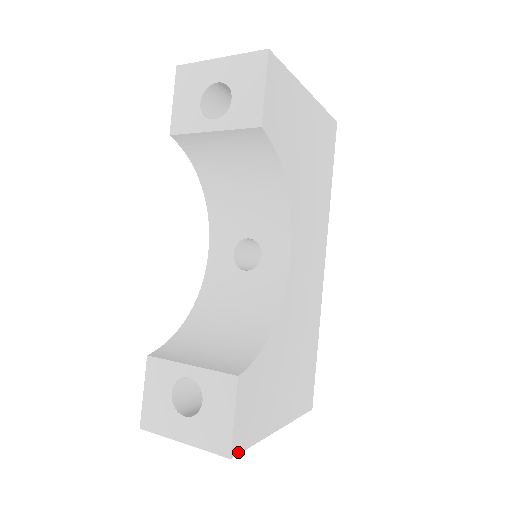
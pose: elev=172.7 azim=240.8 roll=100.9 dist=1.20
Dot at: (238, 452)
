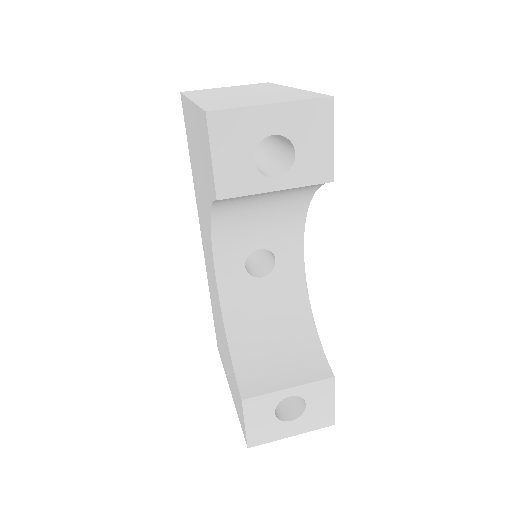
Dot at: occluded
